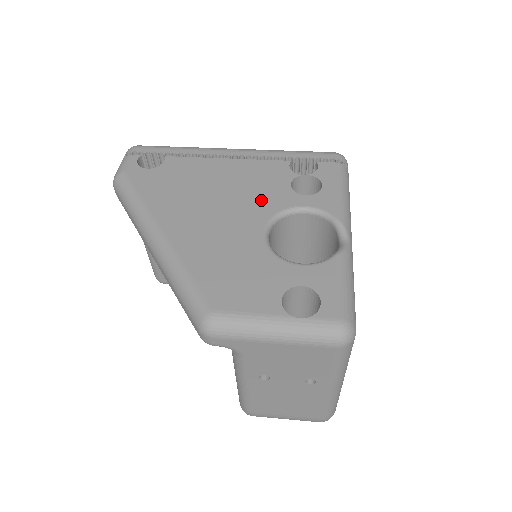
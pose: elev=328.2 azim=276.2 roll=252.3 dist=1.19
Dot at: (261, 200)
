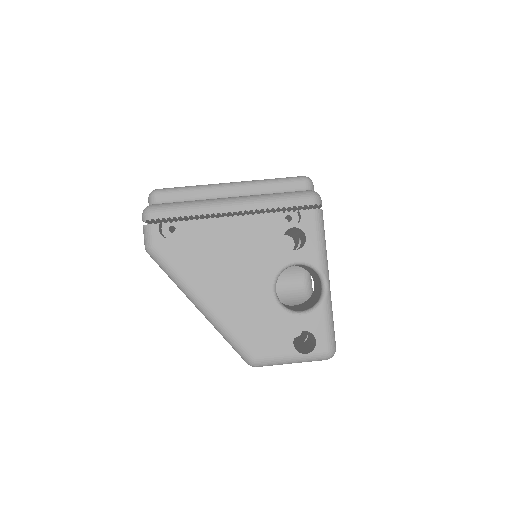
Dot at: (265, 260)
